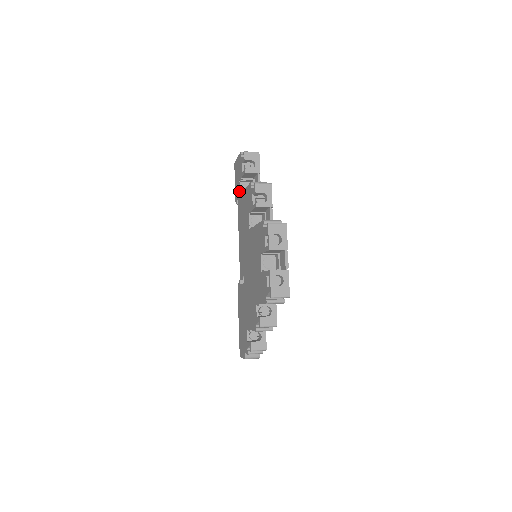
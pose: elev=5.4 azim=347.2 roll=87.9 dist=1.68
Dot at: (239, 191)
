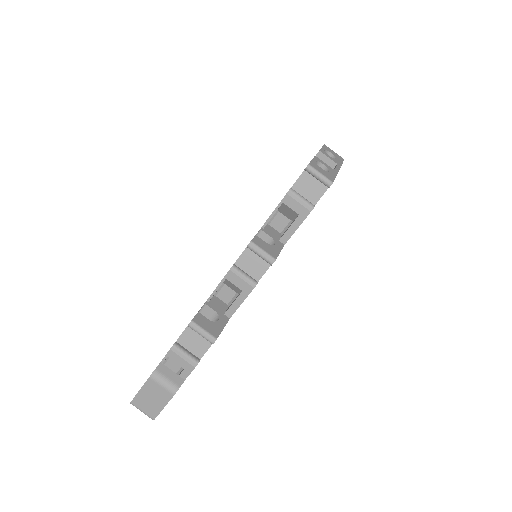
Dot at: occluded
